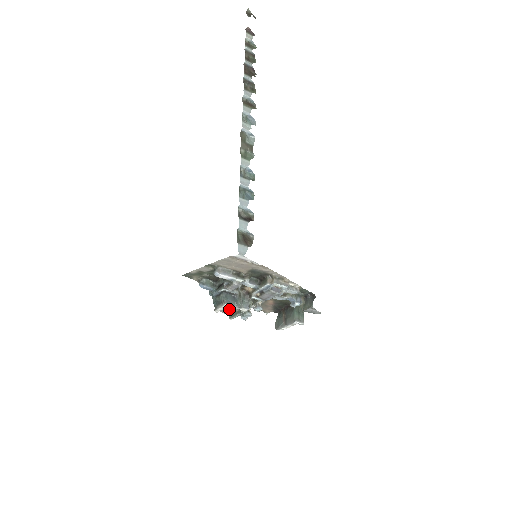
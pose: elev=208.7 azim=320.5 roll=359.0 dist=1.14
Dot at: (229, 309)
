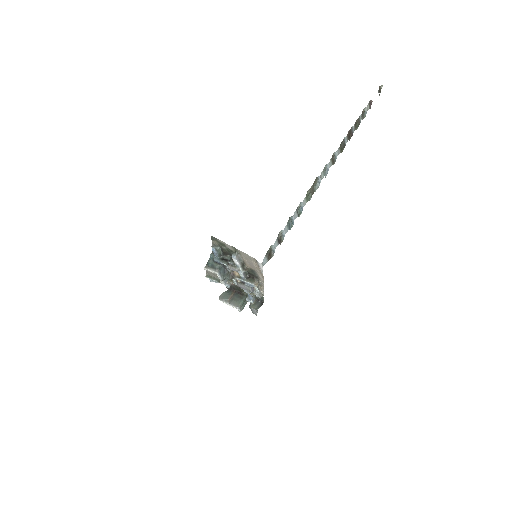
Dot at: (213, 273)
